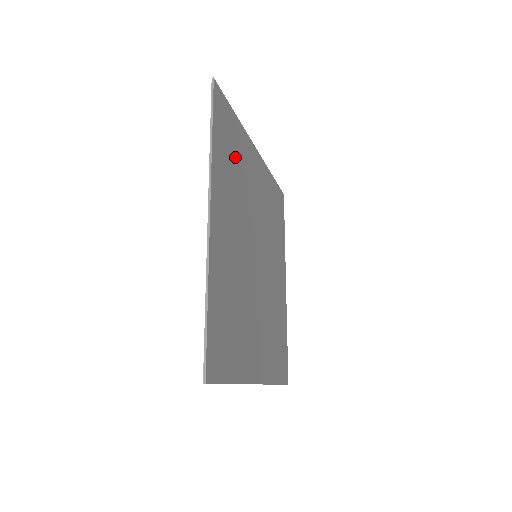
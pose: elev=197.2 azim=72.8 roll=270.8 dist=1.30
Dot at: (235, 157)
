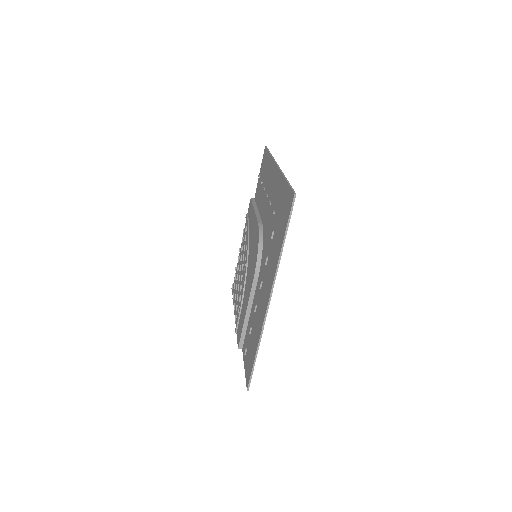
Dot at: occluded
